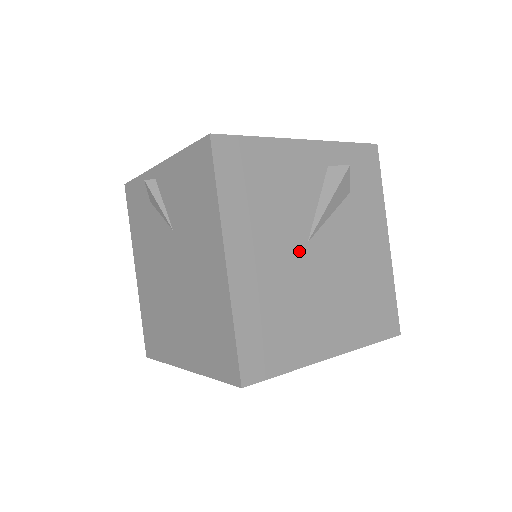
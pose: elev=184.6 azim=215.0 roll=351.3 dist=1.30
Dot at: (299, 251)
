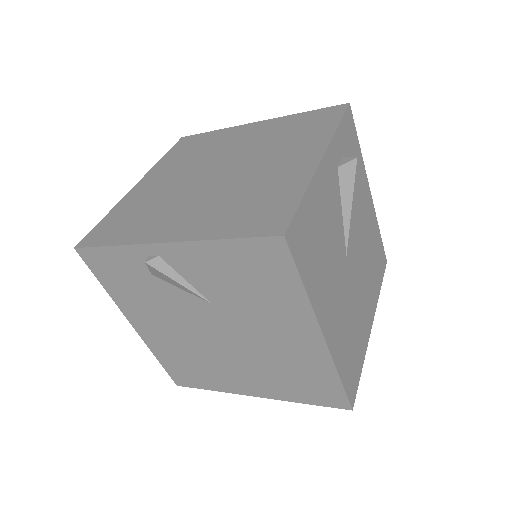
Dot at: (345, 270)
